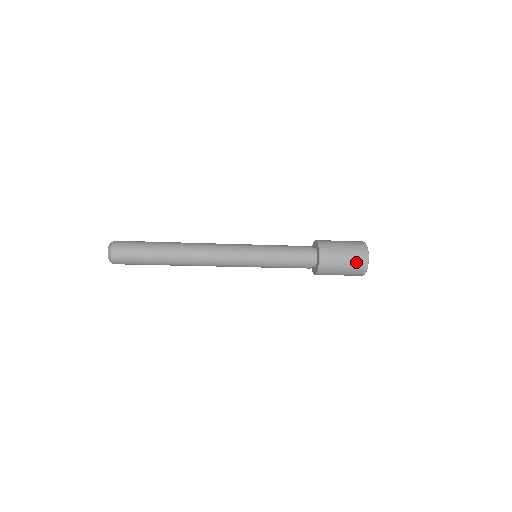
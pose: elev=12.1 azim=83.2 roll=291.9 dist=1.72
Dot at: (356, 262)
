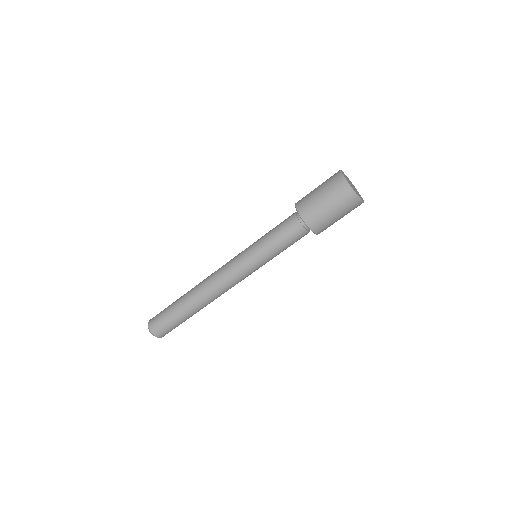
Dot at: (341, 200)
